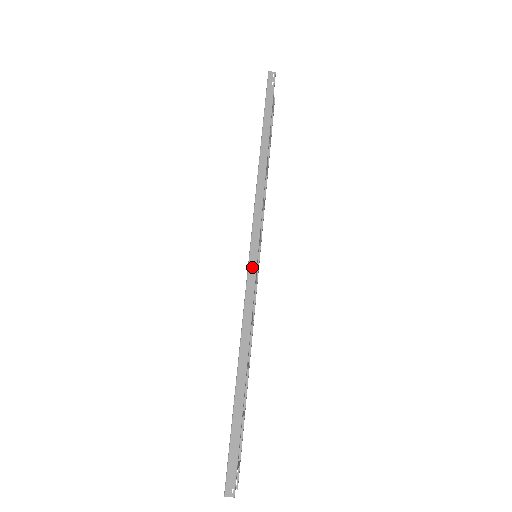
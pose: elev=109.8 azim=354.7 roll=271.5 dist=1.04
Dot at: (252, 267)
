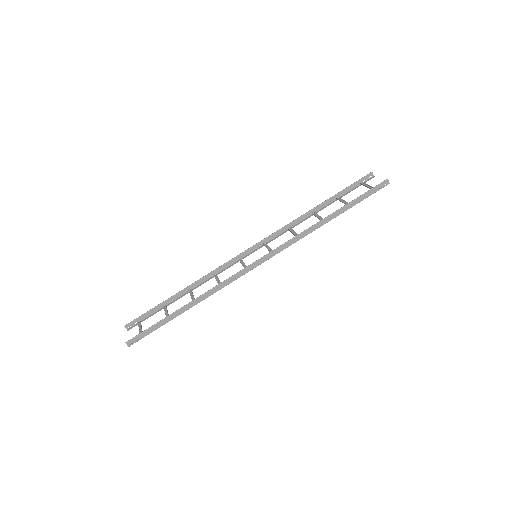
Dot at: (249, 269)
